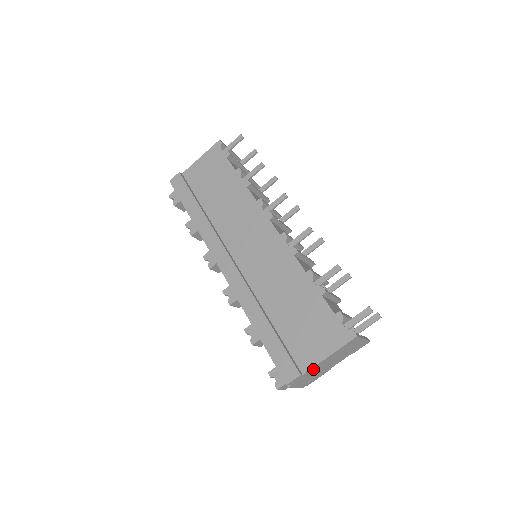
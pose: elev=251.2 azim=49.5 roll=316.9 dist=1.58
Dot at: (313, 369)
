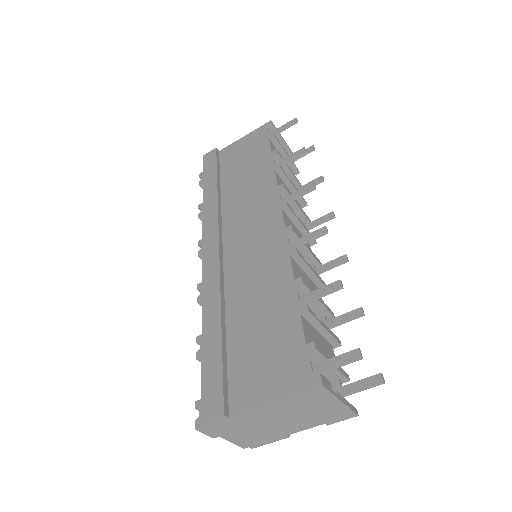
Dot at: (248, 416)
